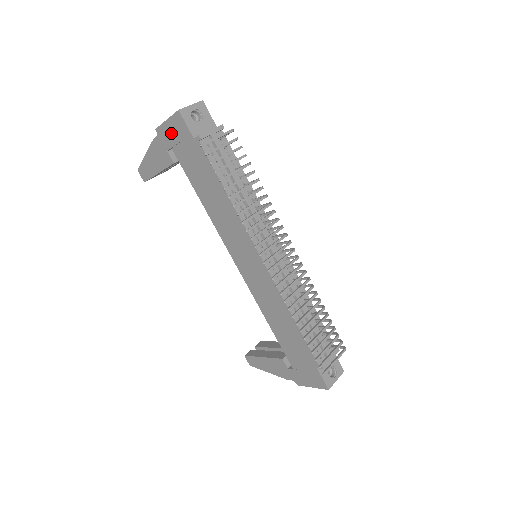
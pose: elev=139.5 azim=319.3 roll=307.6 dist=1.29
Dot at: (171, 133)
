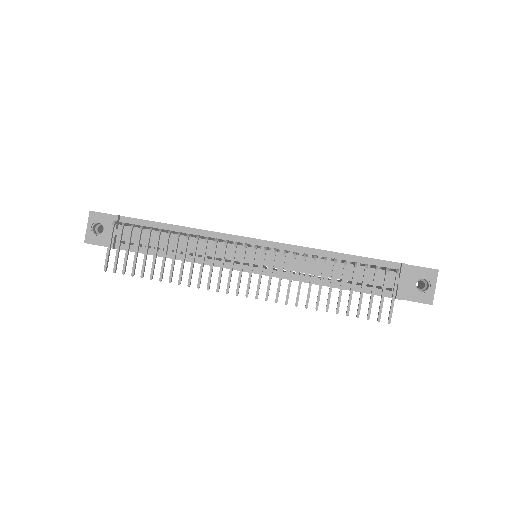
Dot at: occluded
